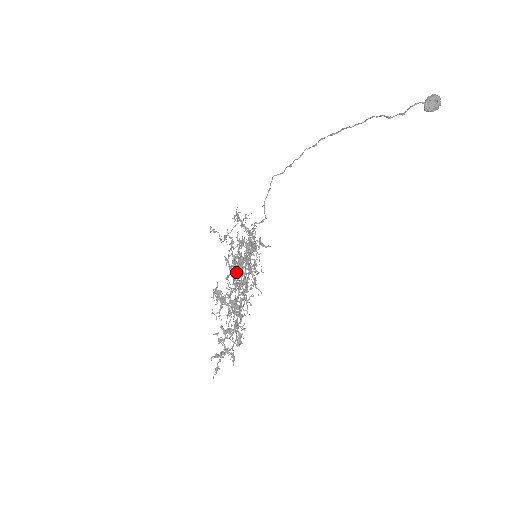
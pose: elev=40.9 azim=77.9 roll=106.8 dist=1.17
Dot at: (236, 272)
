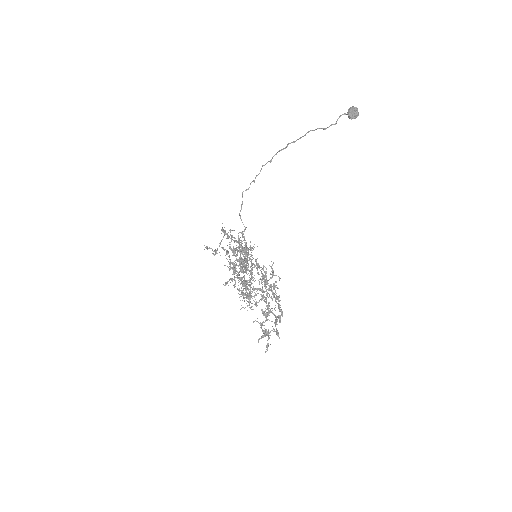
Dot at: occluded
